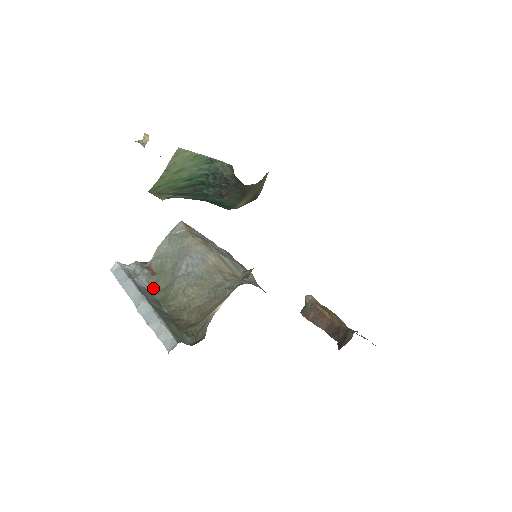
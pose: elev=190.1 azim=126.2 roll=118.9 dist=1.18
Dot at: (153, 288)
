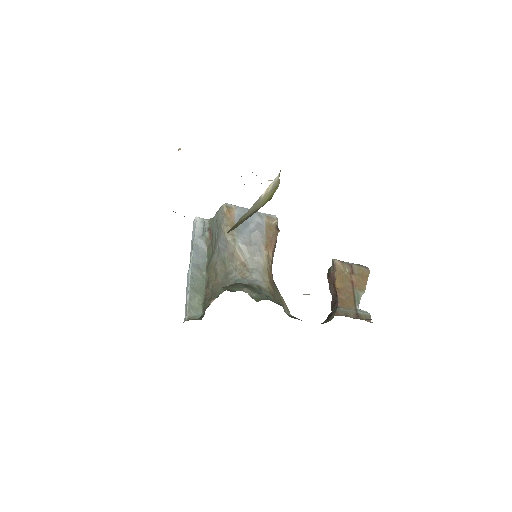
Dot at: (208, 250)
